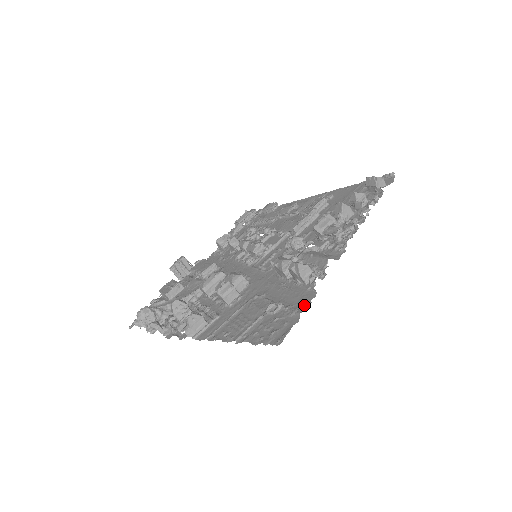
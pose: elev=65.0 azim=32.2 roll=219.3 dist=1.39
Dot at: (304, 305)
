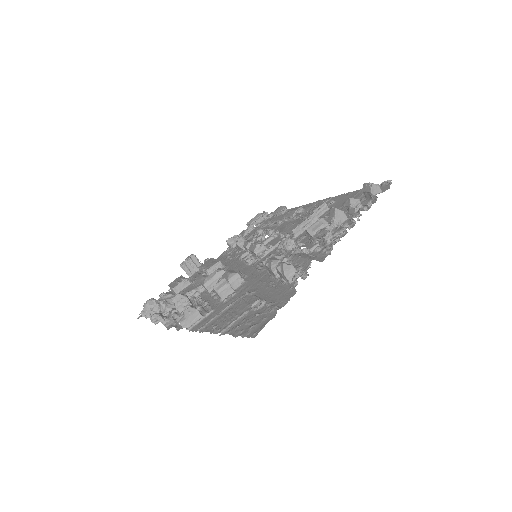
Dot at: (283, 302)
